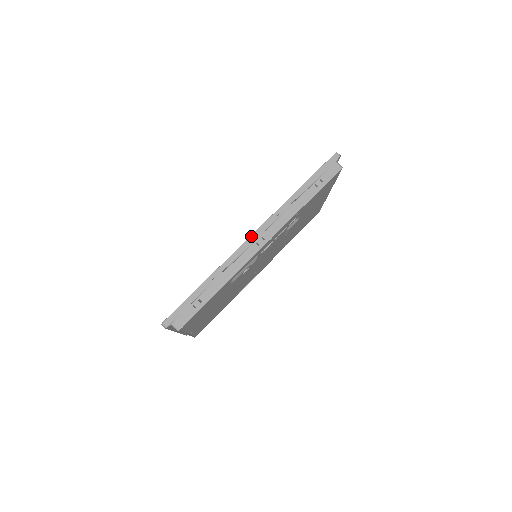
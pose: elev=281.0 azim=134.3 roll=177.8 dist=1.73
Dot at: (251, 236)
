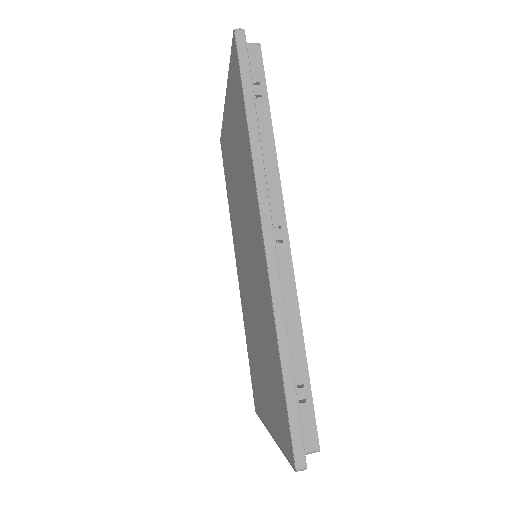
Dot at: (264, 241)
